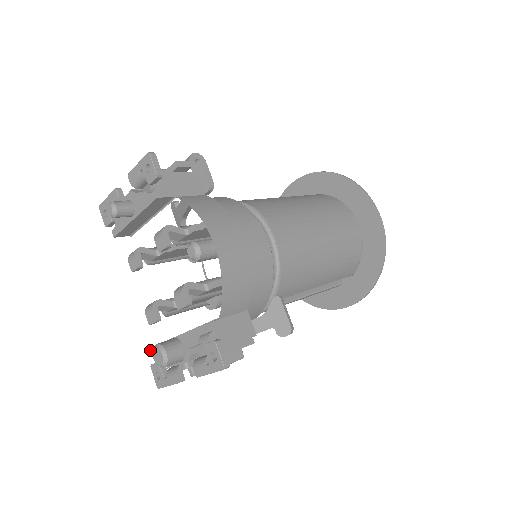
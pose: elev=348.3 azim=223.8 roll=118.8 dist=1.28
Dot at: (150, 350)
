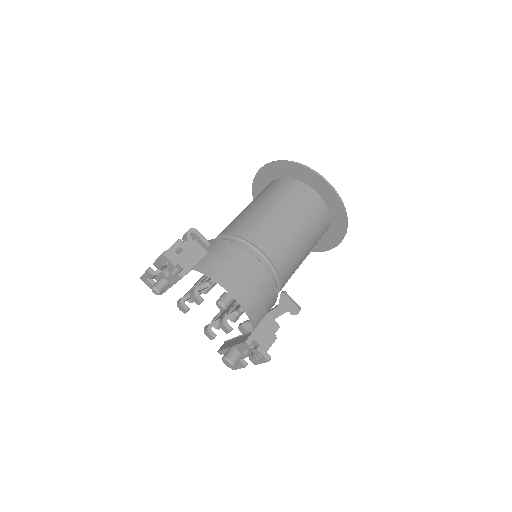
Dot at: (218, 352)
